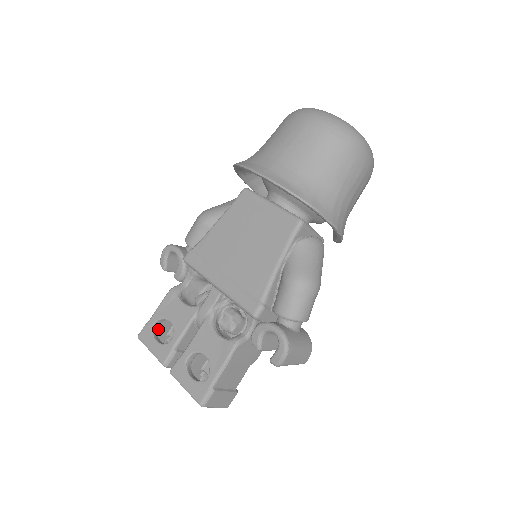
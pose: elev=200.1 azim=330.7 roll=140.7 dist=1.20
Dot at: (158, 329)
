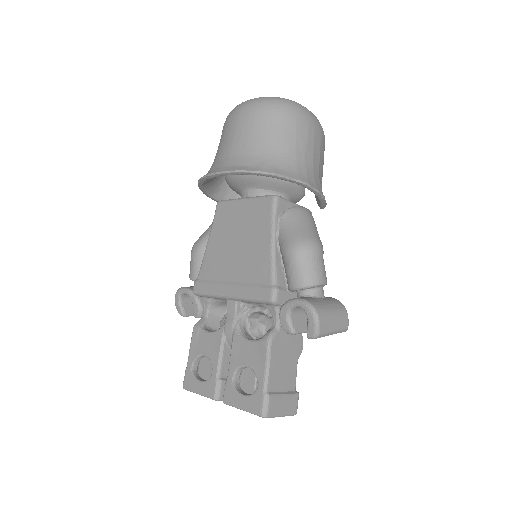
Dot at: (199, 372)
